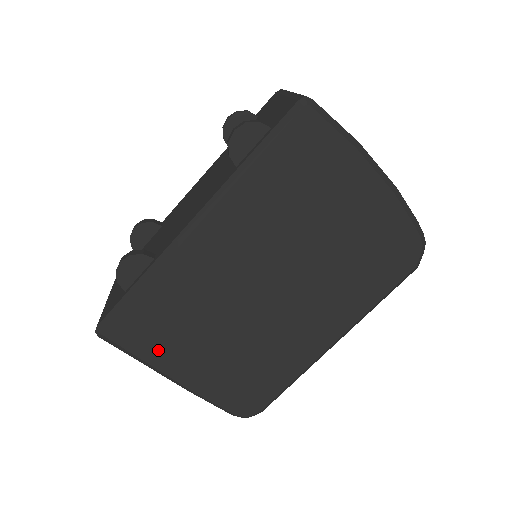
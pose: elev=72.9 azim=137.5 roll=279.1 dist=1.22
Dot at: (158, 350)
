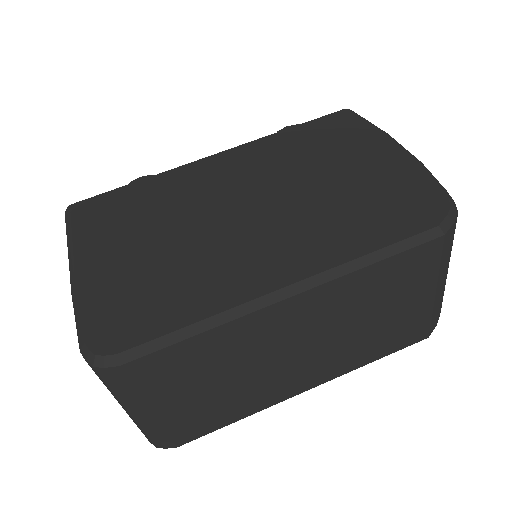
Dot at: (95, 231)
